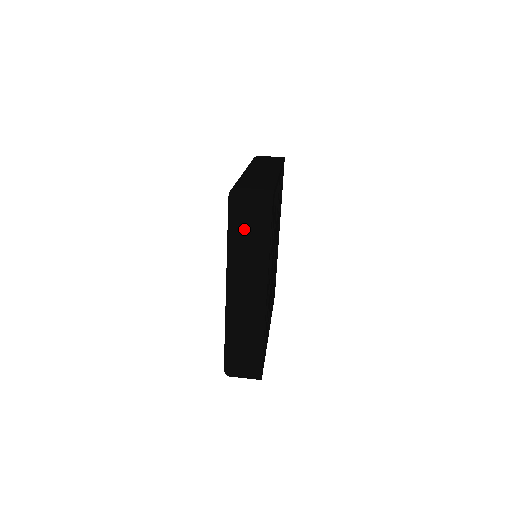
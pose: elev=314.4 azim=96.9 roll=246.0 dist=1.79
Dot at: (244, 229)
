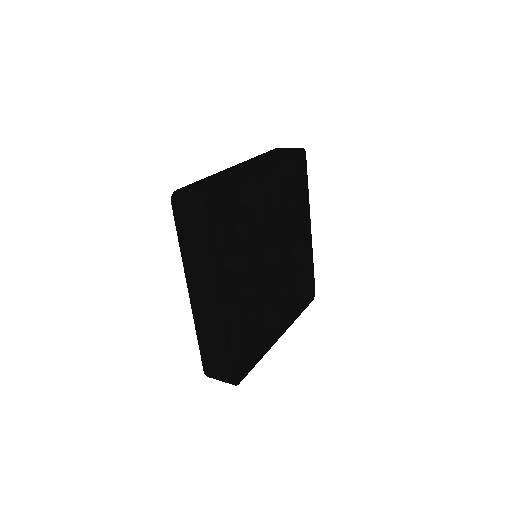
Dot at: (273, 152)
